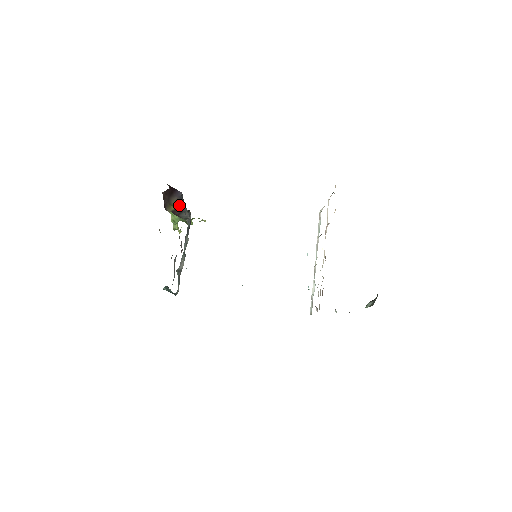
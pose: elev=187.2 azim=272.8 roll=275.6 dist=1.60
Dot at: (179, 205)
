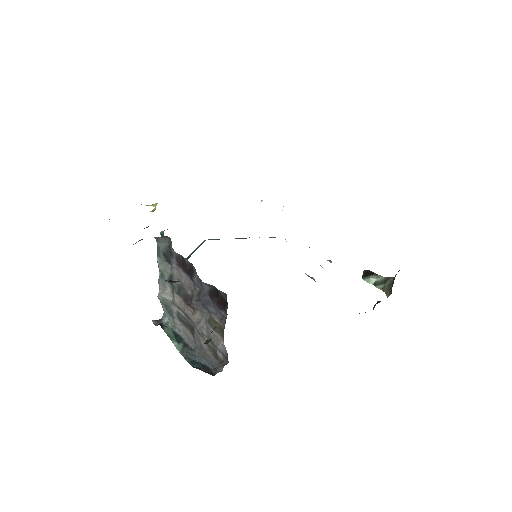
Dot at: occluded
